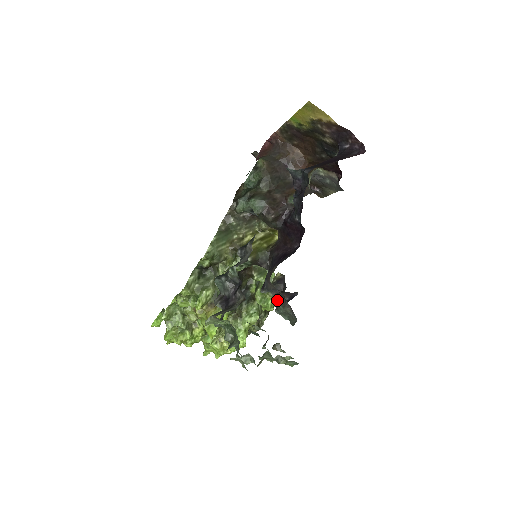
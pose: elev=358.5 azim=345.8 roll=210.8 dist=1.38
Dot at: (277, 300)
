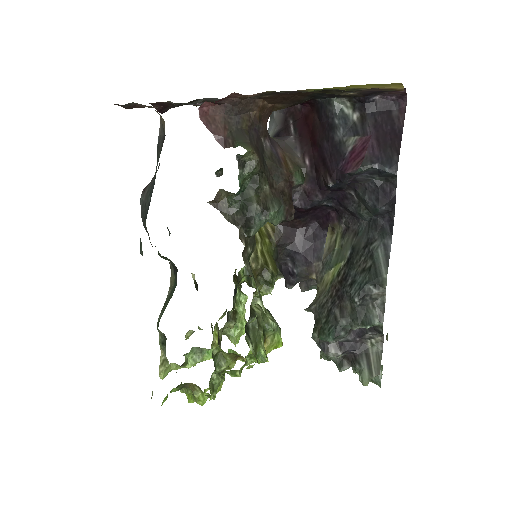
Dot at: occluded
